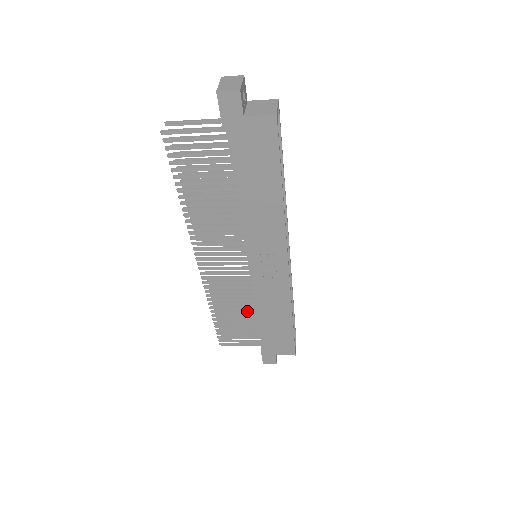
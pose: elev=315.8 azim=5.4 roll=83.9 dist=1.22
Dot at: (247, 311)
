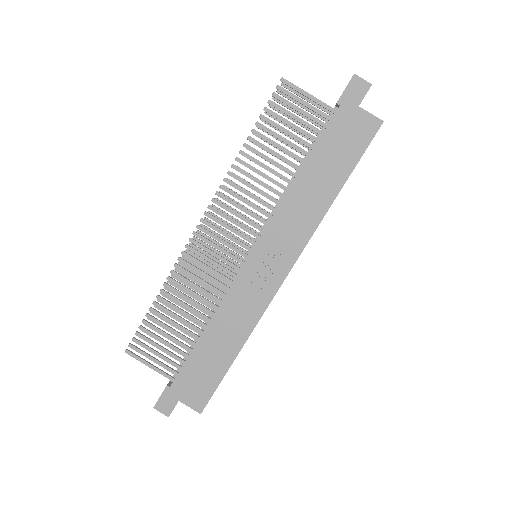
Dot at: (196, 318)
